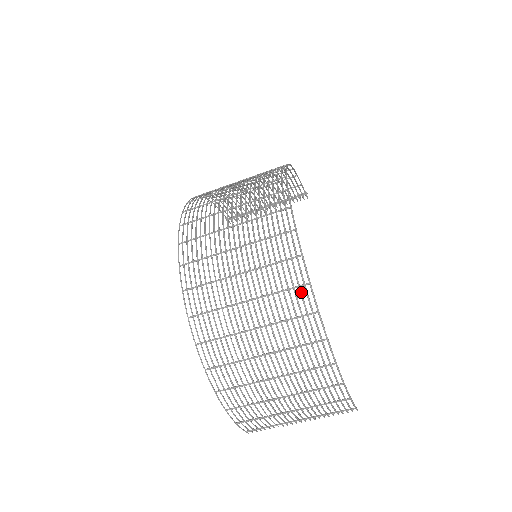
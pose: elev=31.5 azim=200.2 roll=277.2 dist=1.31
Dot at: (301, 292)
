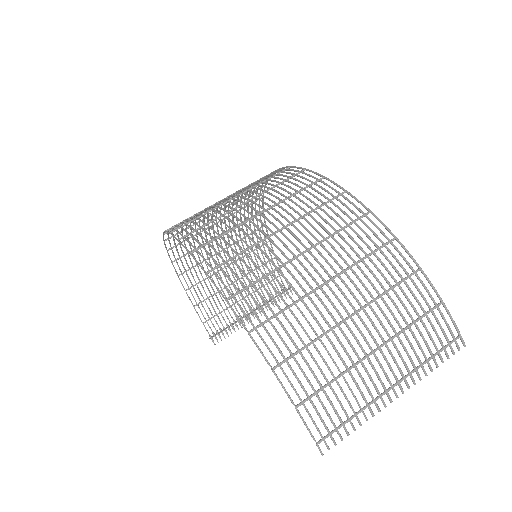
Dot at: (318, 185)
